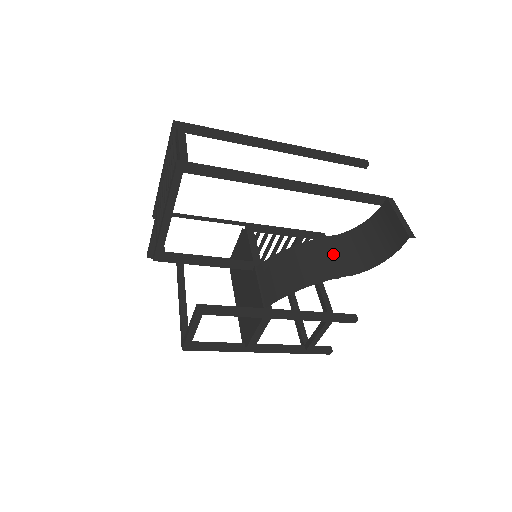
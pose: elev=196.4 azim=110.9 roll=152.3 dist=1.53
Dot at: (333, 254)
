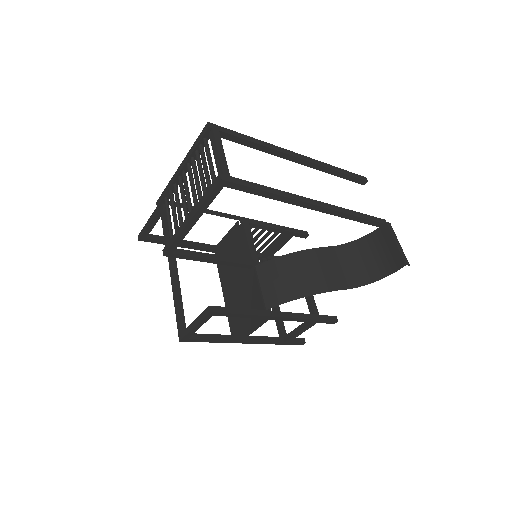
Dot at: (331, 266)
